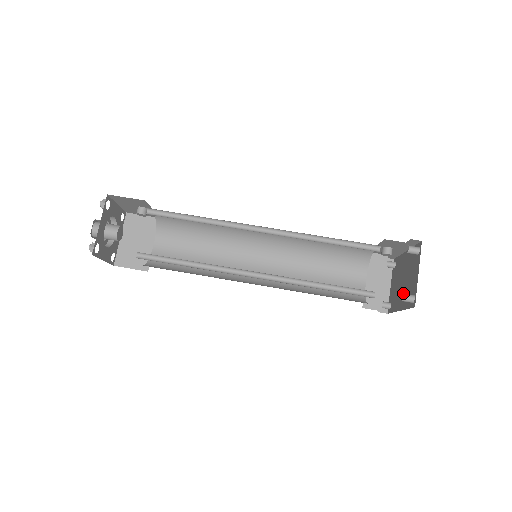
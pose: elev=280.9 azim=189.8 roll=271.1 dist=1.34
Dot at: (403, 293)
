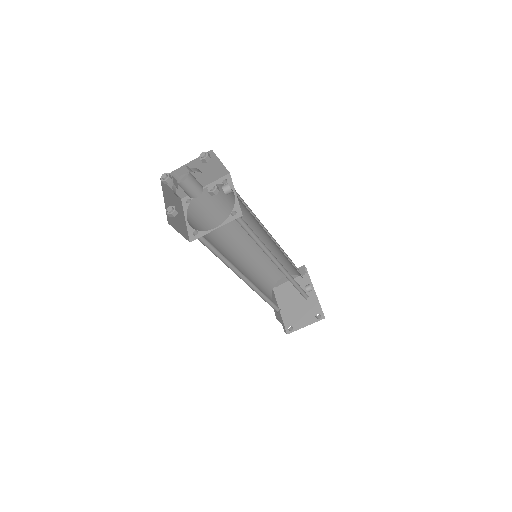
Dot at: (291, 326)
